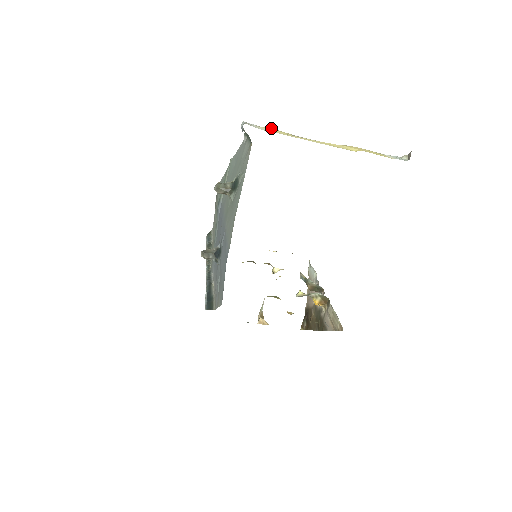
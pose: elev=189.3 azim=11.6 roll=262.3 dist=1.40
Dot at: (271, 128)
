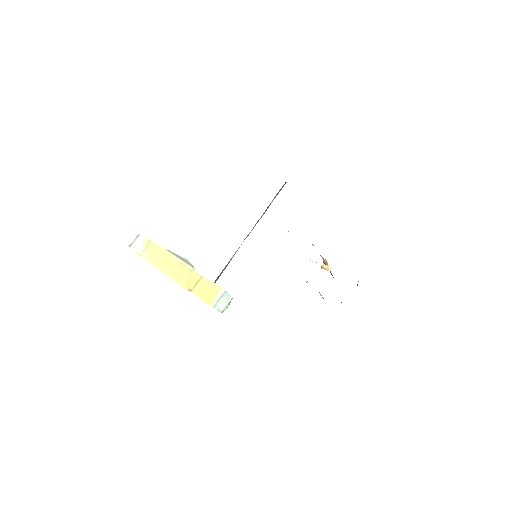
Dot at: occluded
